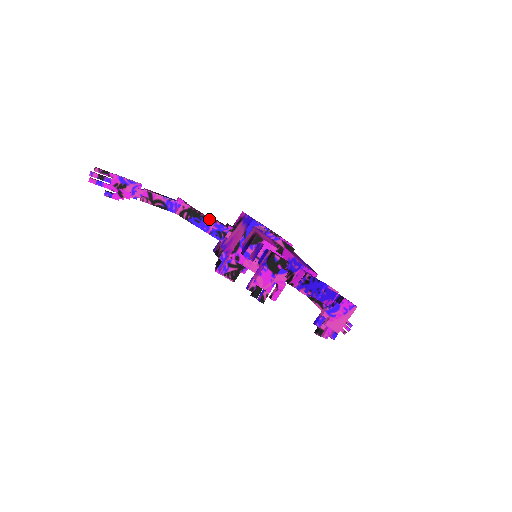
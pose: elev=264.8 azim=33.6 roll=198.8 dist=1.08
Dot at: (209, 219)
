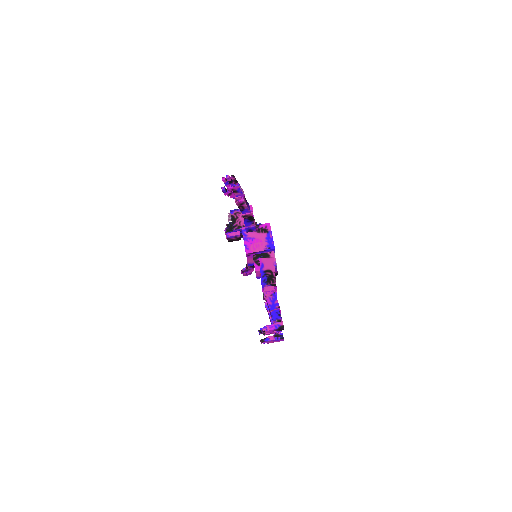
Dot at: occluded
